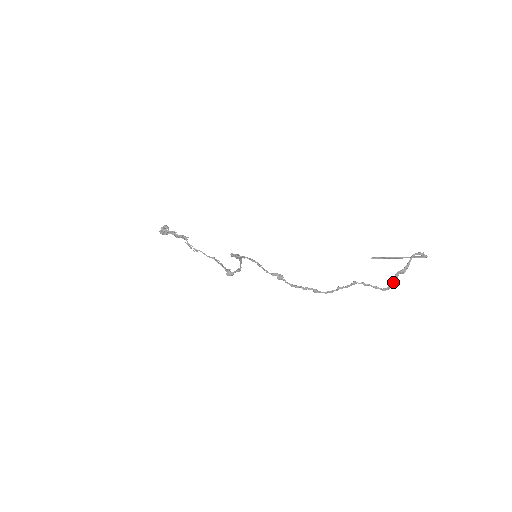
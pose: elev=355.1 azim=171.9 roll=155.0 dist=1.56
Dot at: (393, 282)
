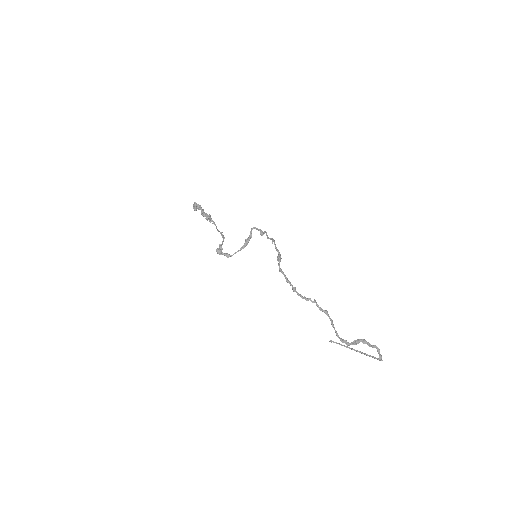
Dot at: (352, 343)
